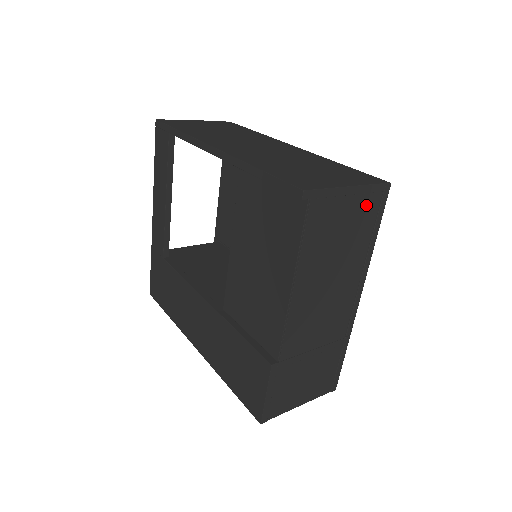
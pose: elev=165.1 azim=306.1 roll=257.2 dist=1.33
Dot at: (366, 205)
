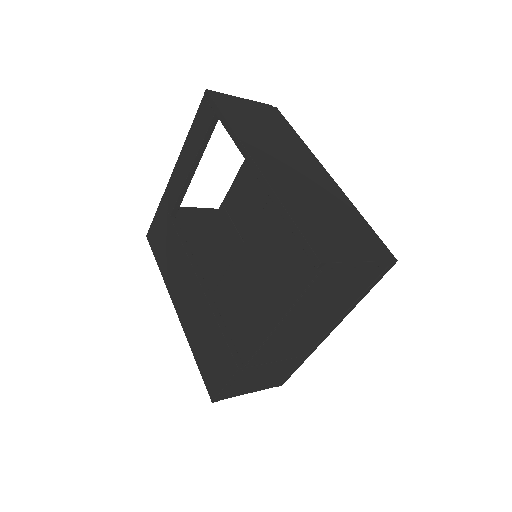
Dot at: (369, 274)
